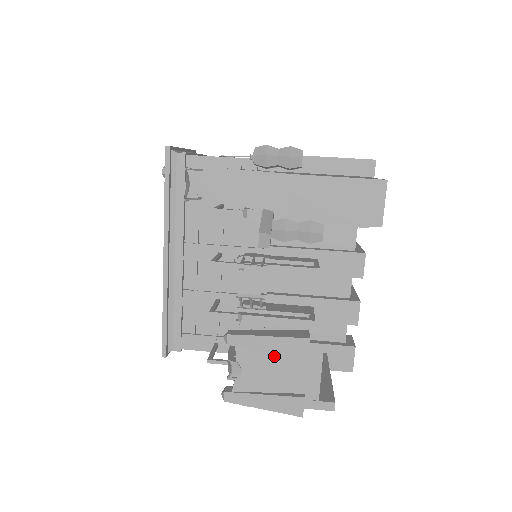
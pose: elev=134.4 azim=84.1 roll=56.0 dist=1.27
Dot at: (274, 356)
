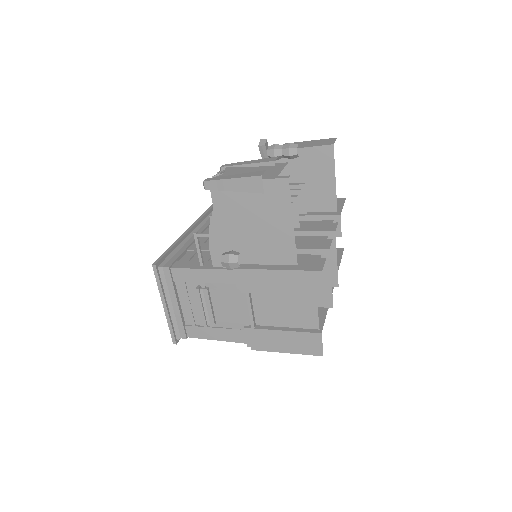
Dot at: (251, 168)
